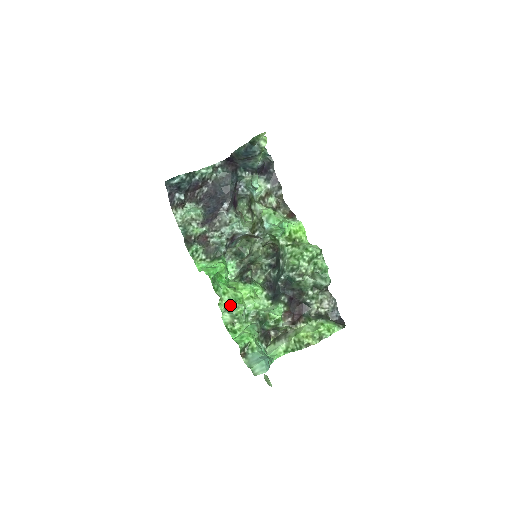
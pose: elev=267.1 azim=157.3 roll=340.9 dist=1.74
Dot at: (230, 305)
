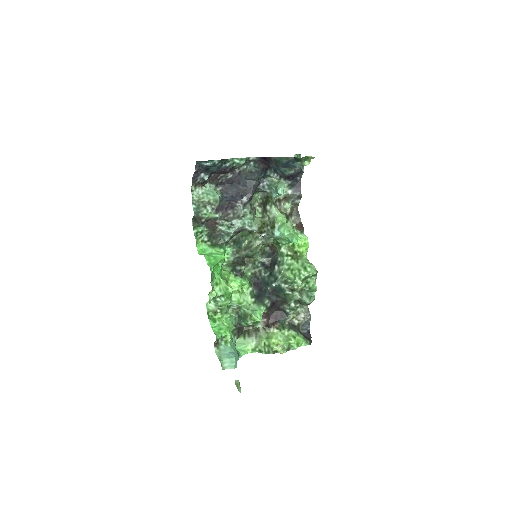
Dot at: (218, 296)
